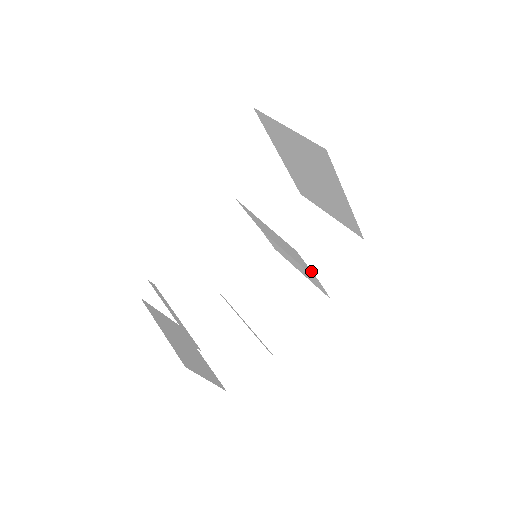
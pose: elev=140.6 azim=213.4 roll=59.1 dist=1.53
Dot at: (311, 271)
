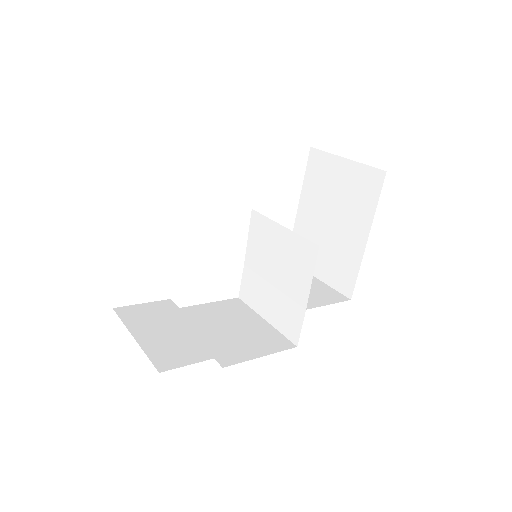
Dot at: (309, 288)
